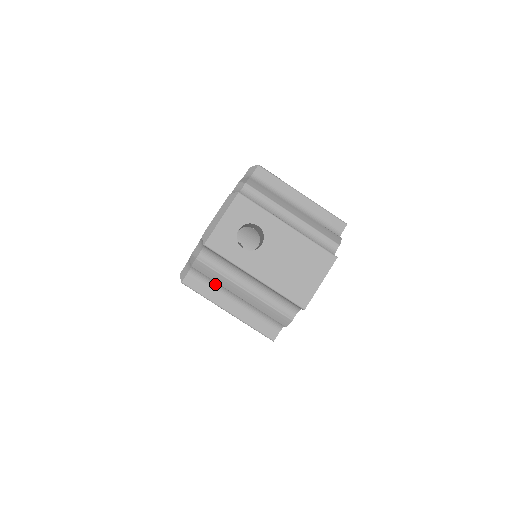
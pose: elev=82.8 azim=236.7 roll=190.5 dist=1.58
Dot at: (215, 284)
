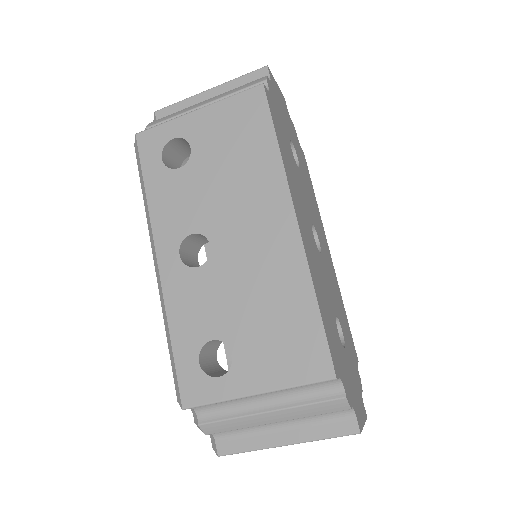
Dot at: occluded
